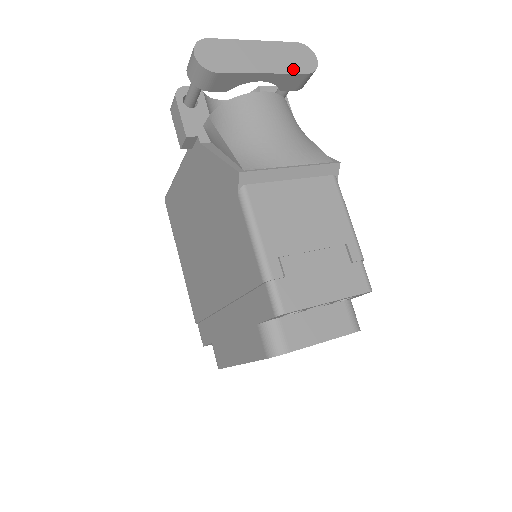
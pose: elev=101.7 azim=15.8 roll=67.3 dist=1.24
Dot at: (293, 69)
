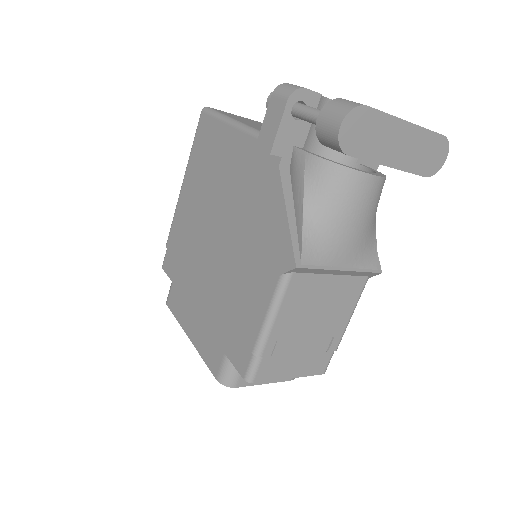
Dot at: (417, 168)
